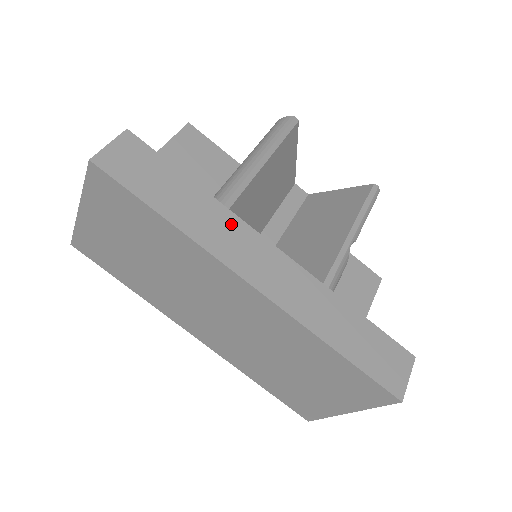
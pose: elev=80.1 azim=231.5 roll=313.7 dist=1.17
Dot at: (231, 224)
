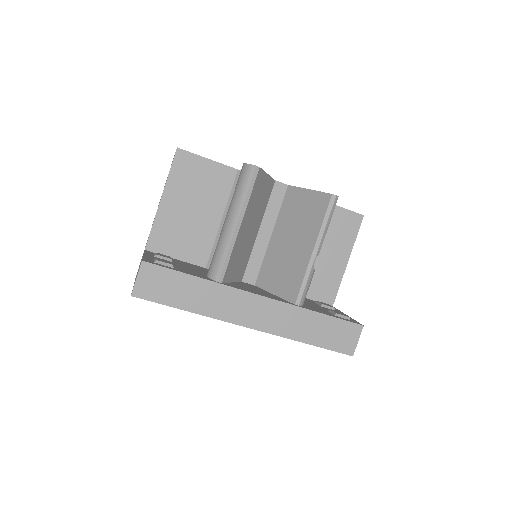
Dot at: (226, 294)
